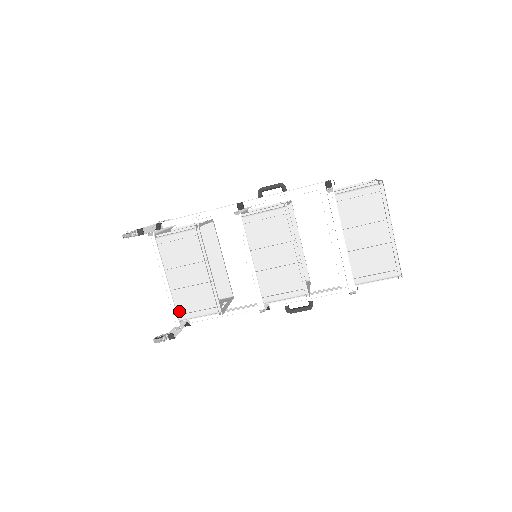
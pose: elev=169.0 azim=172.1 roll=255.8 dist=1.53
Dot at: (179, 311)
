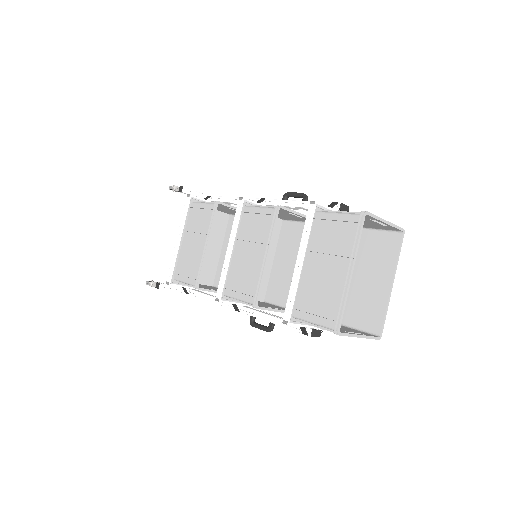
Dot at: (177, 271)
